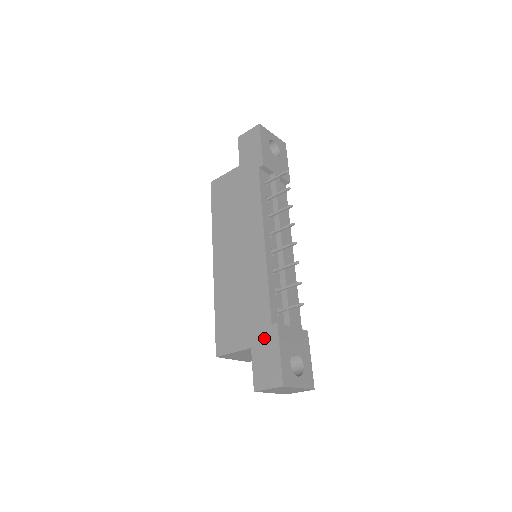
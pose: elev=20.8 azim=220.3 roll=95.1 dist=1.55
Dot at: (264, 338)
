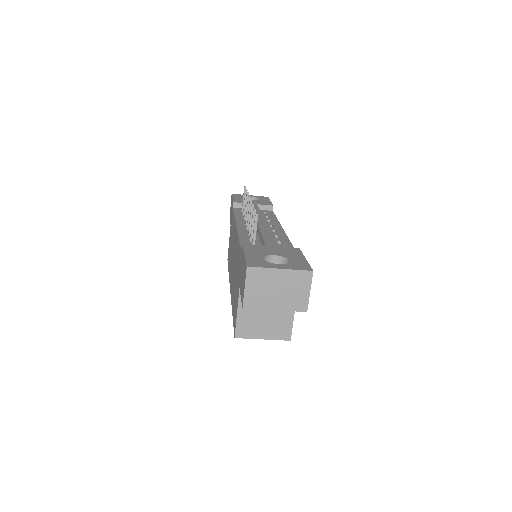
Dot at: (240, 267)
